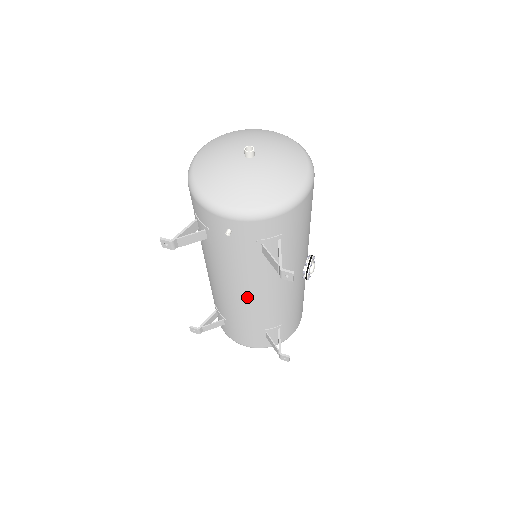
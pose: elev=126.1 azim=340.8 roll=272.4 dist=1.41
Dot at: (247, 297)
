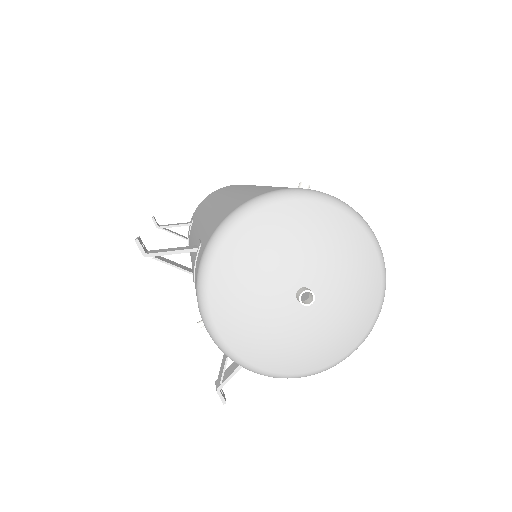
Dot at: occluded
